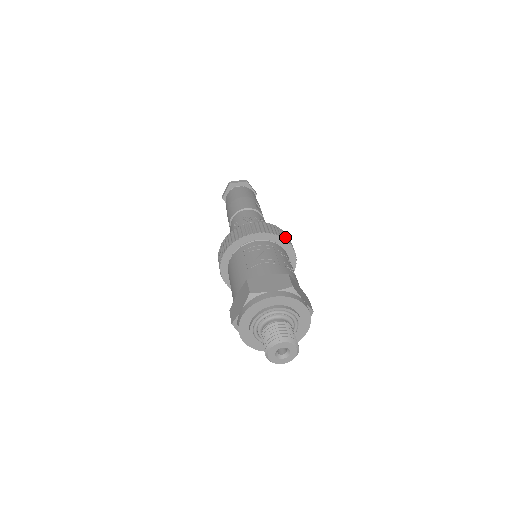
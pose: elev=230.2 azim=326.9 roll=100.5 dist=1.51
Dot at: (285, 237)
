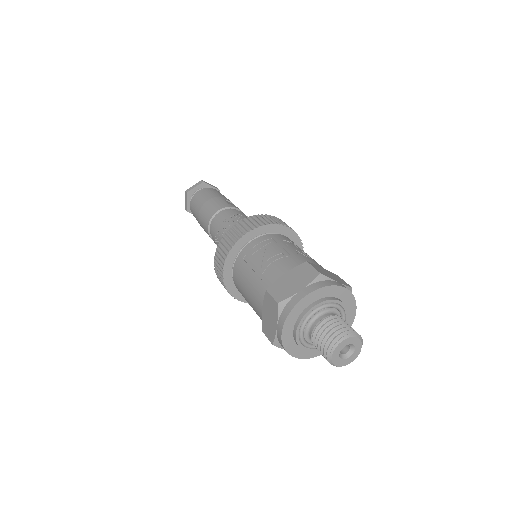
Dot at: (278, 222)
